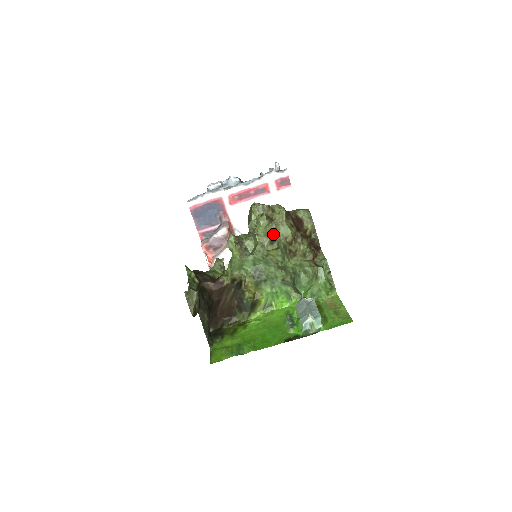
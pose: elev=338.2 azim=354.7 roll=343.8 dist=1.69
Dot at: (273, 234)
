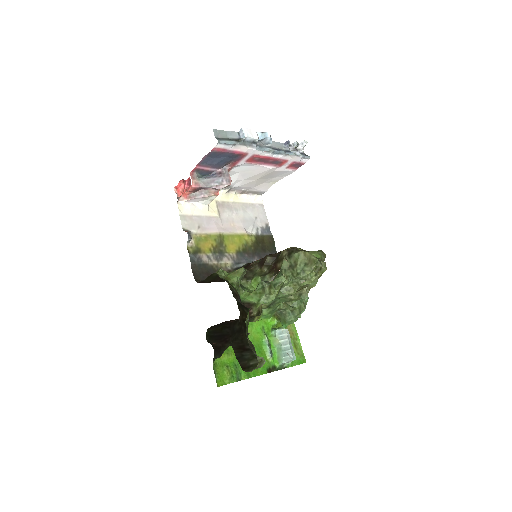
Dot at: (307, 286)
